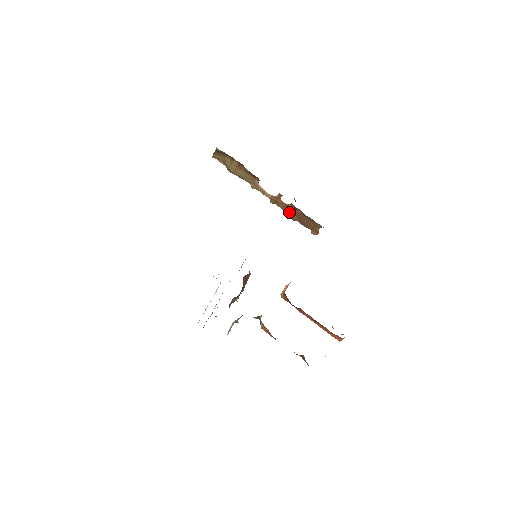
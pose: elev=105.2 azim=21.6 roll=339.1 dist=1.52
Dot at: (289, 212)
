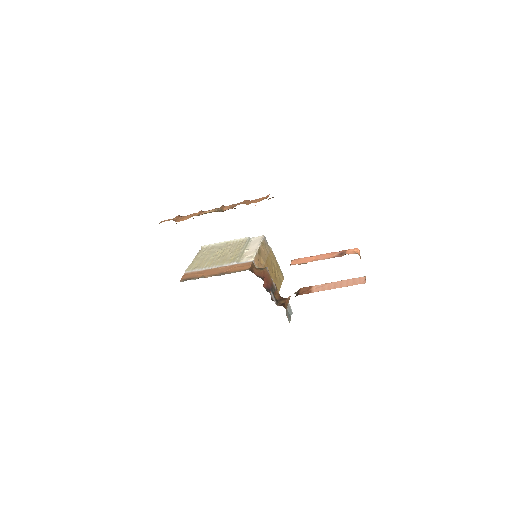
Dot at: occluded
